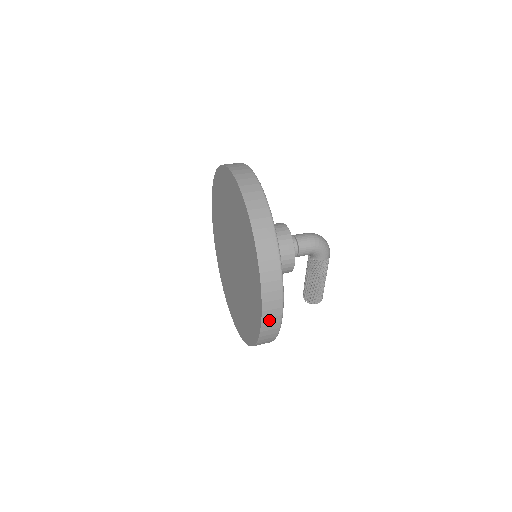
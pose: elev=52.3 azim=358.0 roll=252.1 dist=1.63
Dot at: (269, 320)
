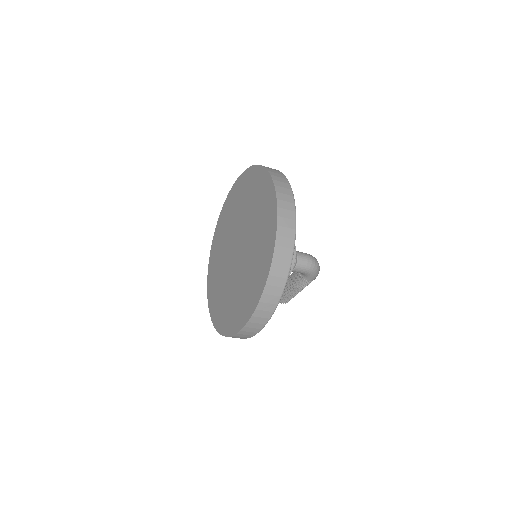
Dot at: (245, 332)
